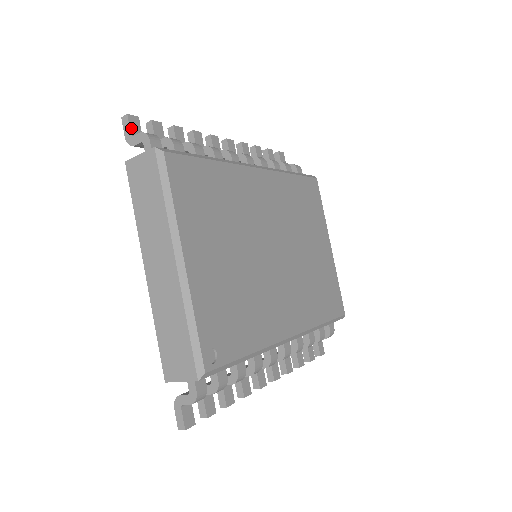
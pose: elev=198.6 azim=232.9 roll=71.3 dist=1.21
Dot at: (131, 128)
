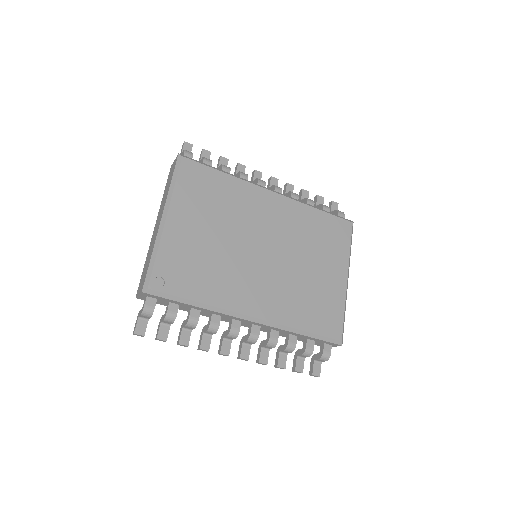
Dot at: (184, 149)
